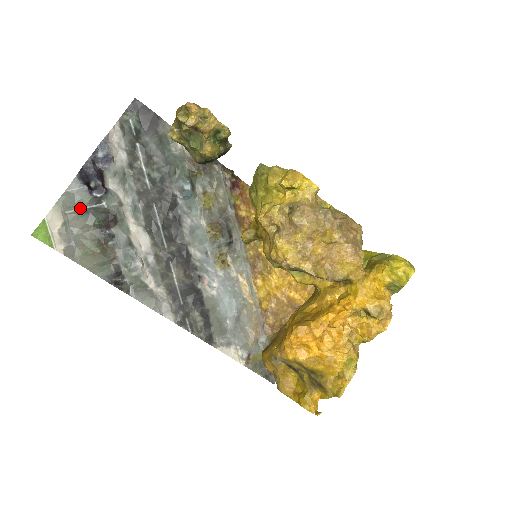
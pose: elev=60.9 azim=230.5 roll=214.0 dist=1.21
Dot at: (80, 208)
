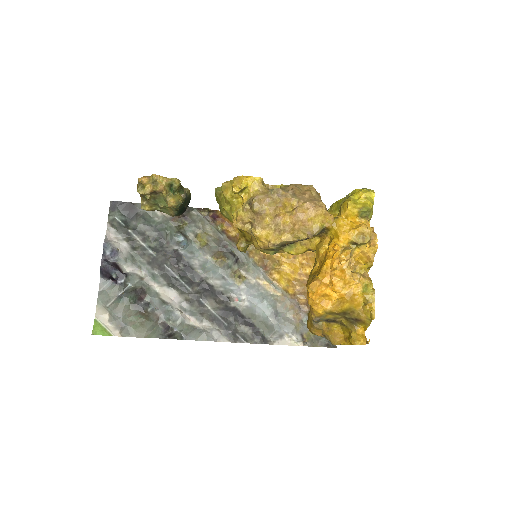
Dot at: (115, 297)
